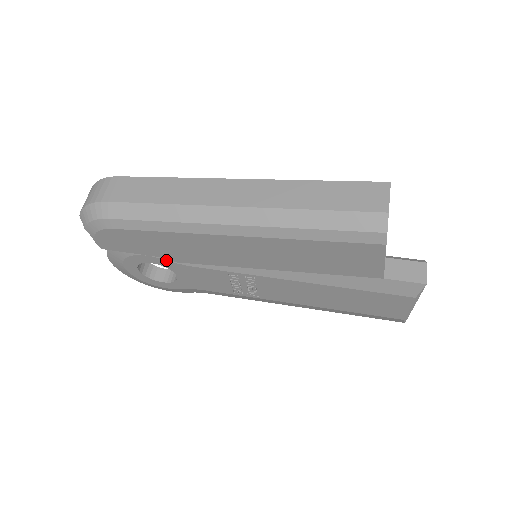
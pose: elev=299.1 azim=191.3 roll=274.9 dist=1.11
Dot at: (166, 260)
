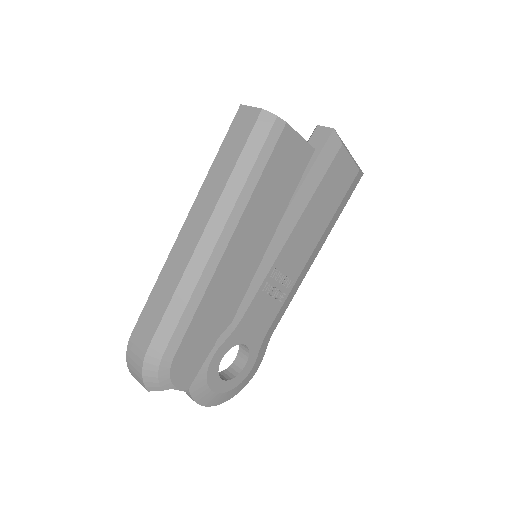
Dot at: (225, 340)
